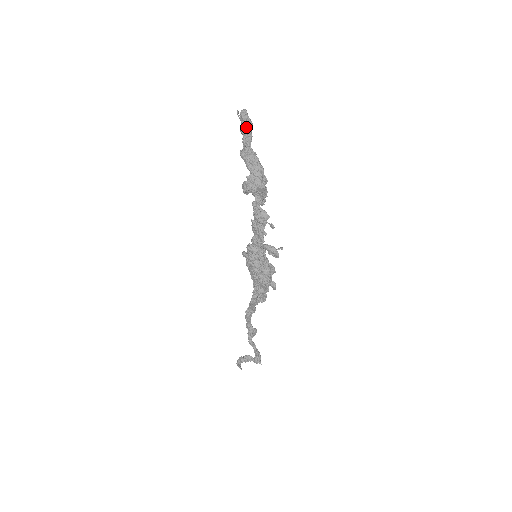
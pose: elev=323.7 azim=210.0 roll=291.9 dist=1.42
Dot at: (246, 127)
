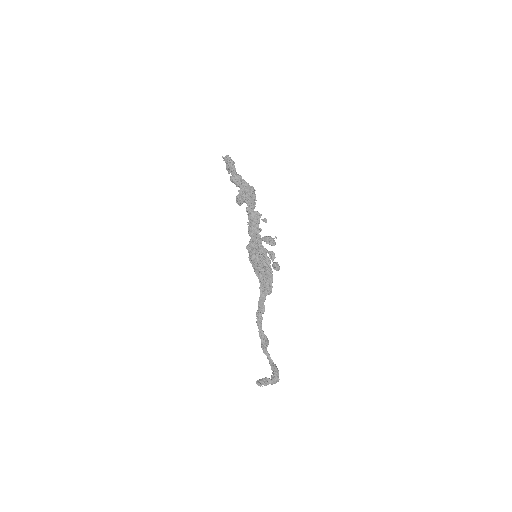
Dot at: (231, 163)
